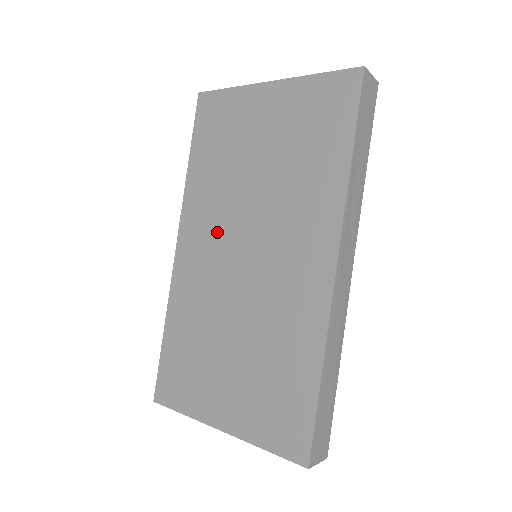
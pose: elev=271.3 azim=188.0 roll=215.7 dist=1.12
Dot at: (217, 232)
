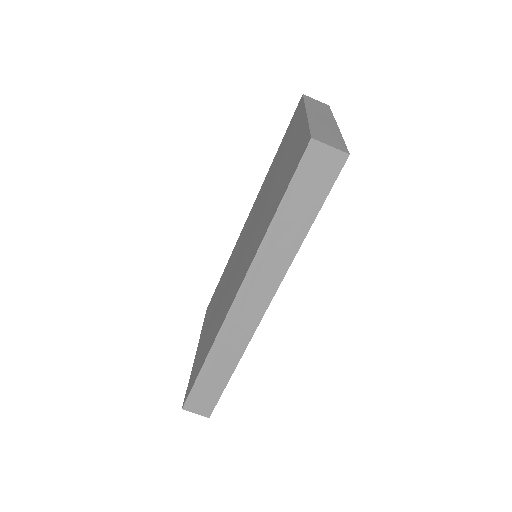
Dot at: (251, 222)
